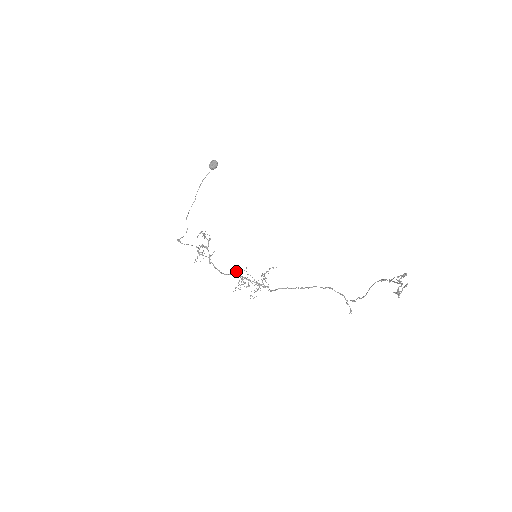
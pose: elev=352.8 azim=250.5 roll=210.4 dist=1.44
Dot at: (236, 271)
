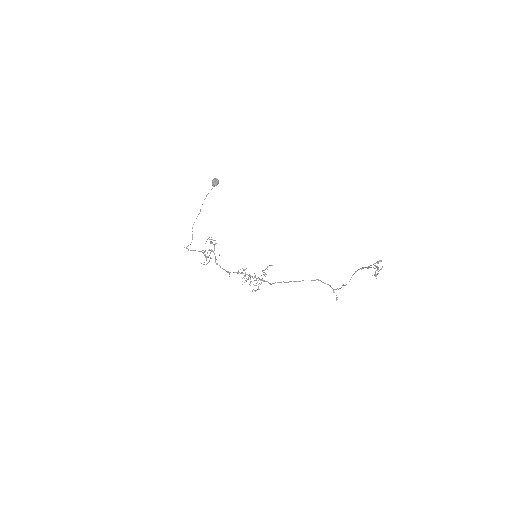
Dot at: (240, 269)
